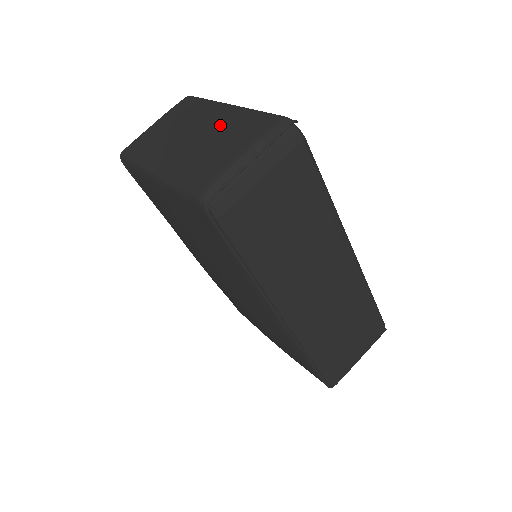
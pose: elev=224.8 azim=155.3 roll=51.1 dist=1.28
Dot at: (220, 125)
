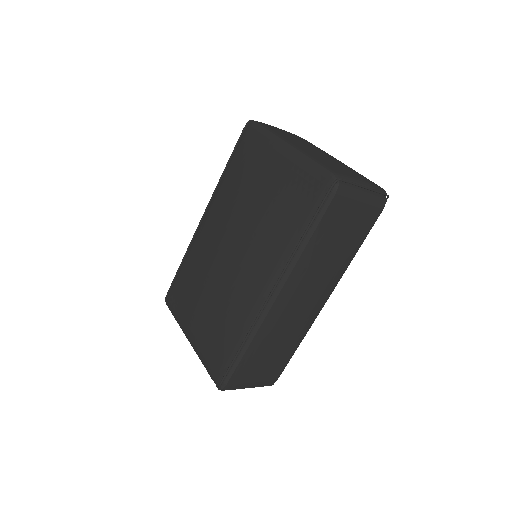
Dot at: (341, 163)
